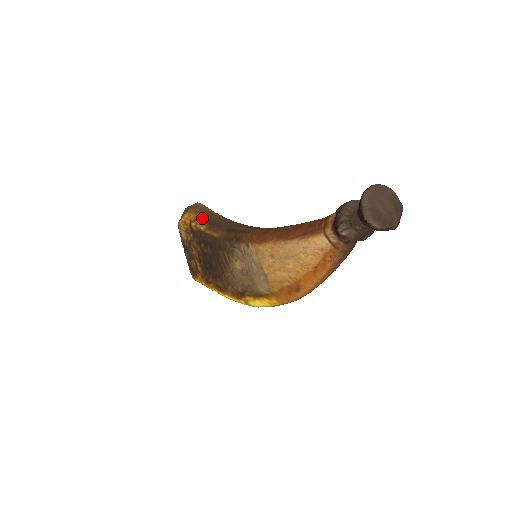
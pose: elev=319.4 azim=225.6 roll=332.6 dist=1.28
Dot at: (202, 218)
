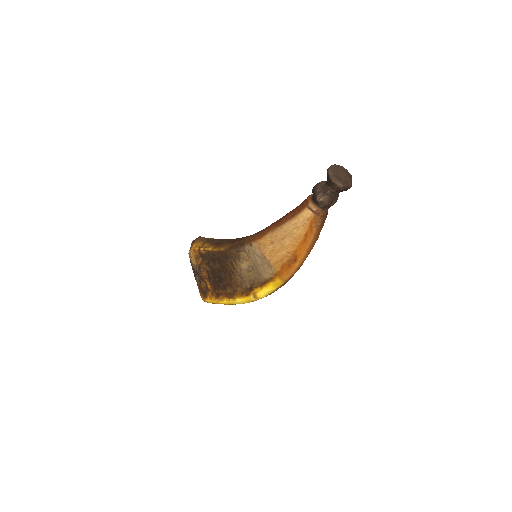
Dot at: (208, 243)
